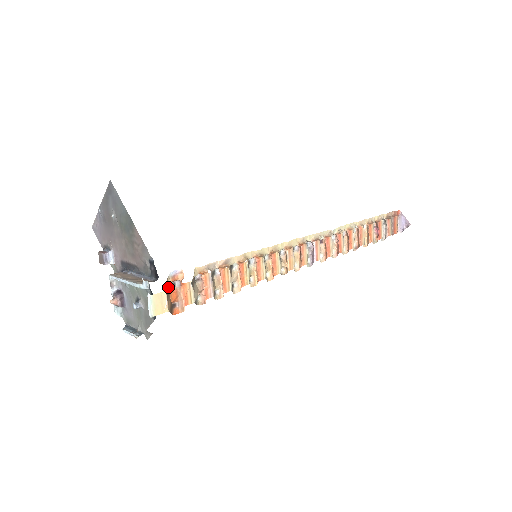
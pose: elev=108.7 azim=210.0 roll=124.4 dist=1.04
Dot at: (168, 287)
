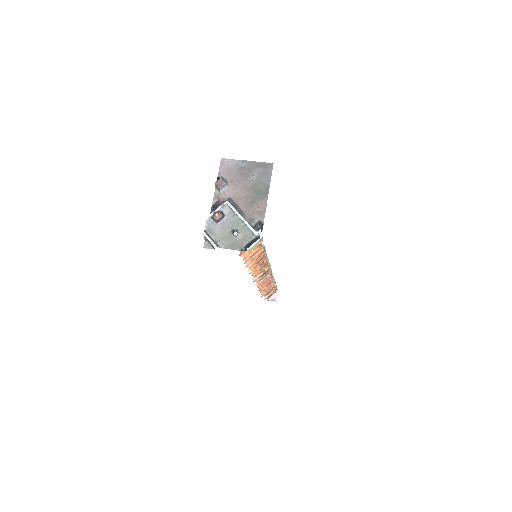
Dot at: occluded
